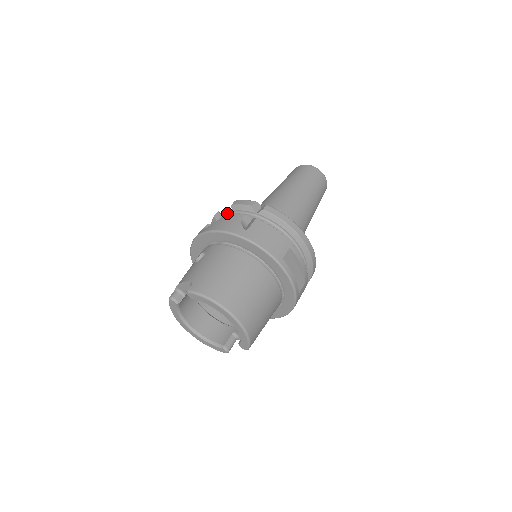
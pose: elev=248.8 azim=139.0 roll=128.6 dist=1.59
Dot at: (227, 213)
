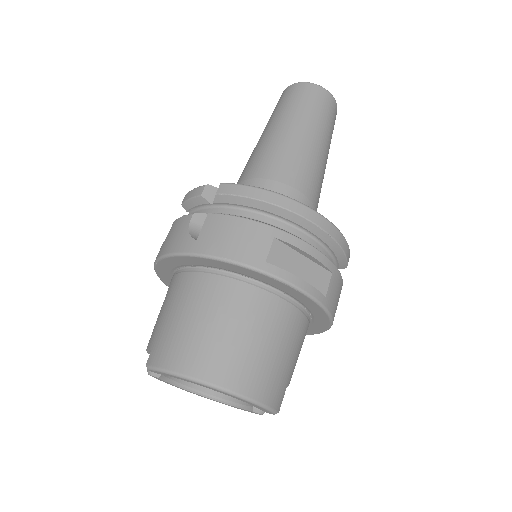
Dot at: (175, 221)
